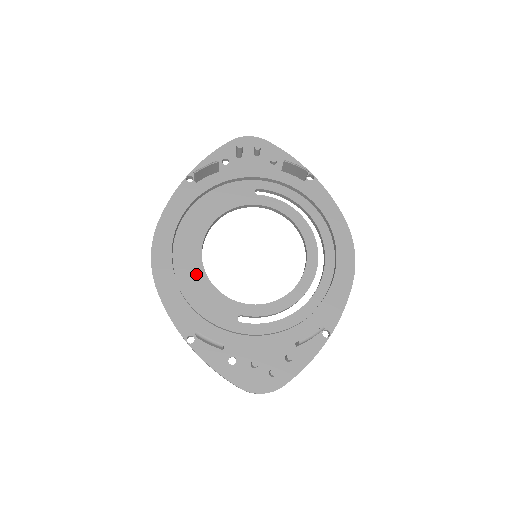
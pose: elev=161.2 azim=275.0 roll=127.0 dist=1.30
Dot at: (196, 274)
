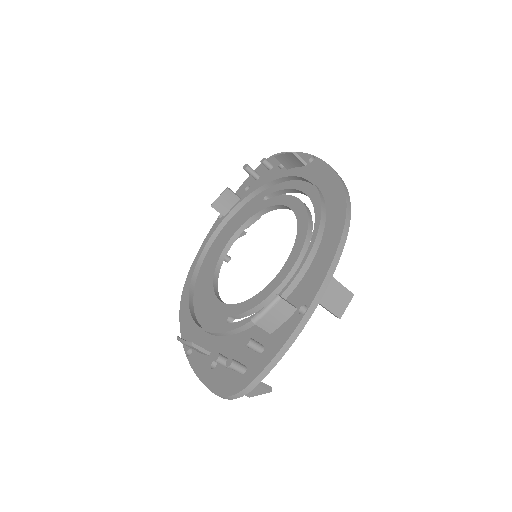
Dot at: (207, 291)
